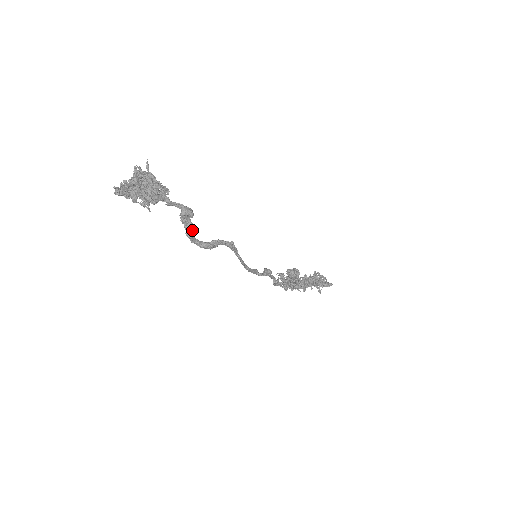
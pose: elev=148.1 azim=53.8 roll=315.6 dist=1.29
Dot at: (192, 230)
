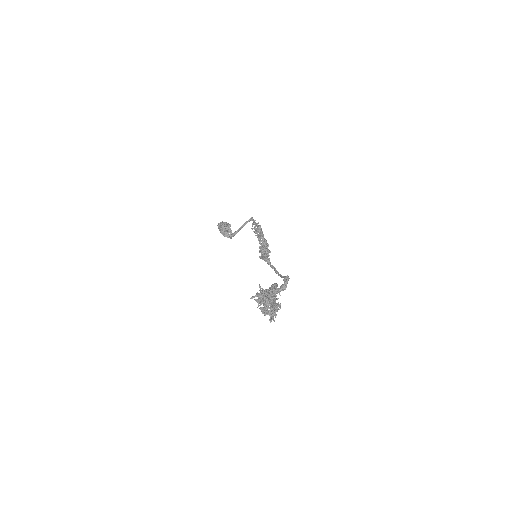
Dot at: occluded
